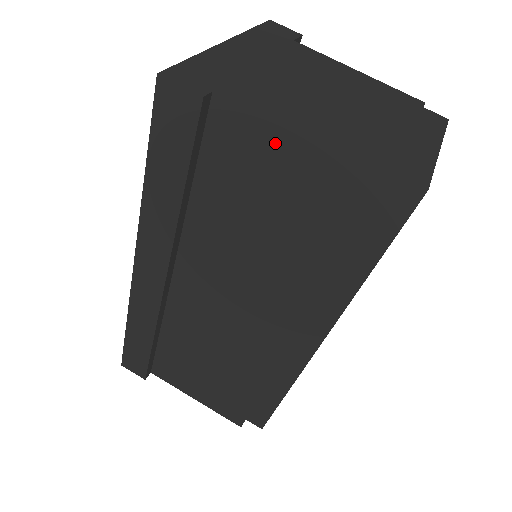
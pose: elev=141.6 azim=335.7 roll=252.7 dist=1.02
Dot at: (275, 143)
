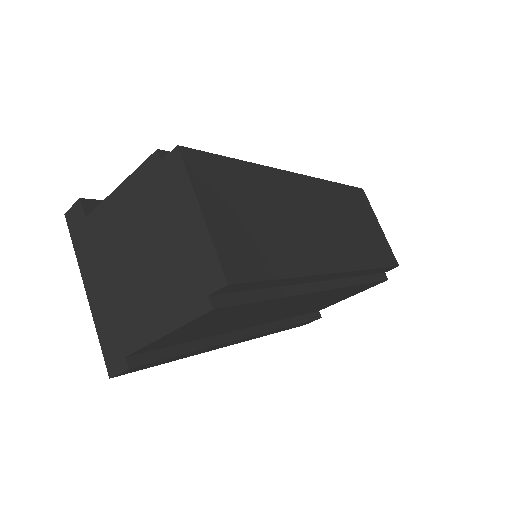
Dot at: (167, 338)
